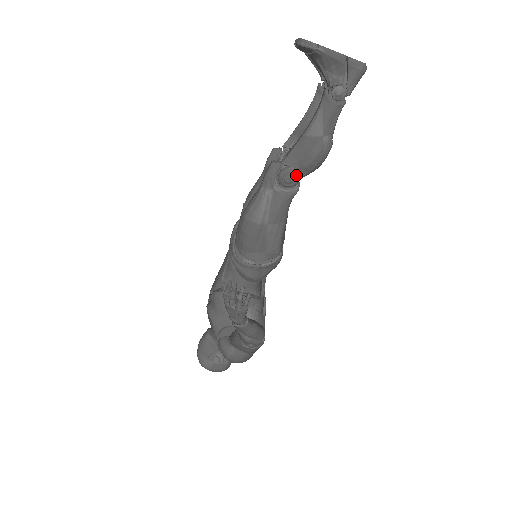
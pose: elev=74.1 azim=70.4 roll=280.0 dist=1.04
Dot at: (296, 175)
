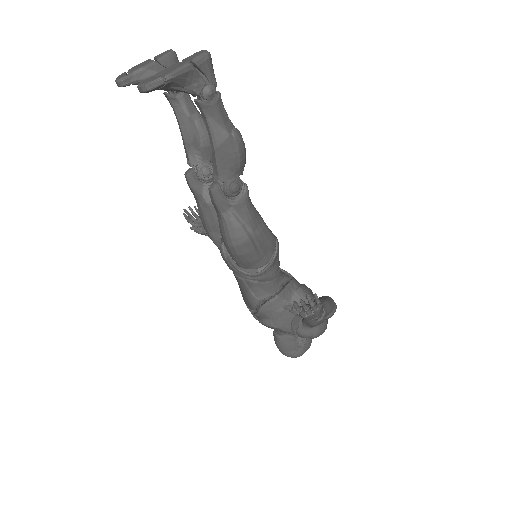
Dot at: (237, 180)
